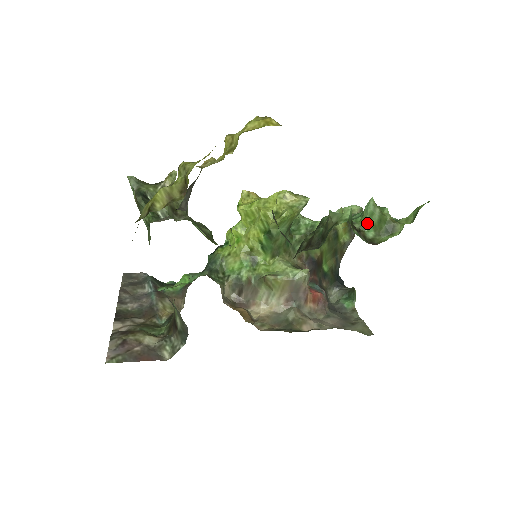
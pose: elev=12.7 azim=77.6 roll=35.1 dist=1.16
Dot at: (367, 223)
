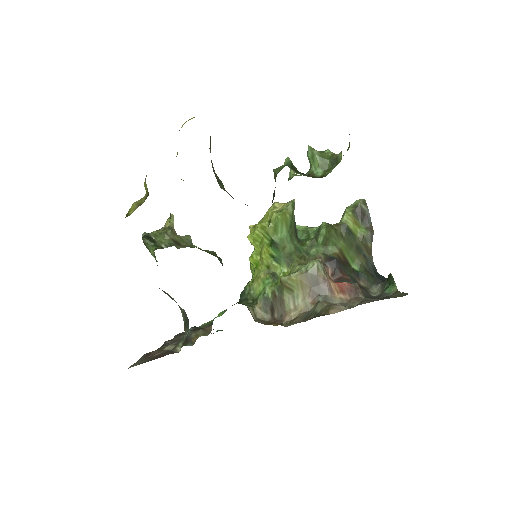
Dot at: (313, 167)
